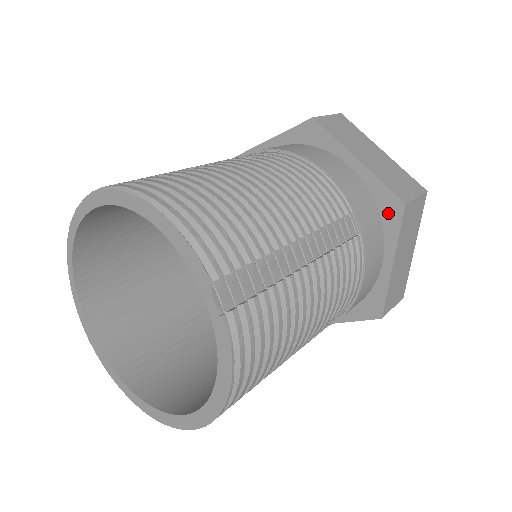
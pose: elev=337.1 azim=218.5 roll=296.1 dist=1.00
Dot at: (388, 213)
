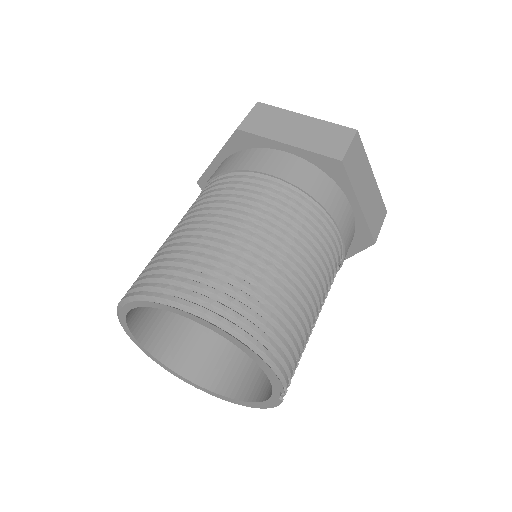
Dot at: (360, 241)
